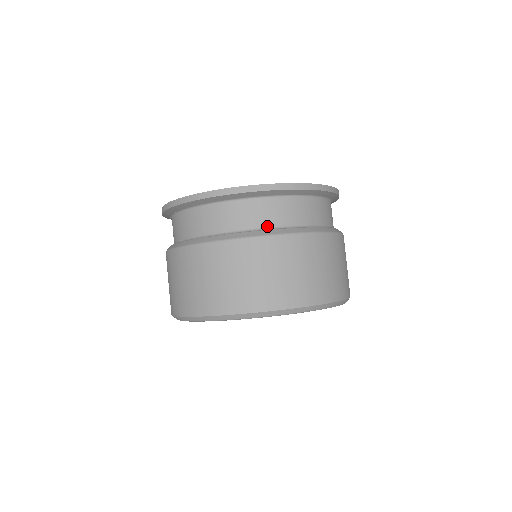
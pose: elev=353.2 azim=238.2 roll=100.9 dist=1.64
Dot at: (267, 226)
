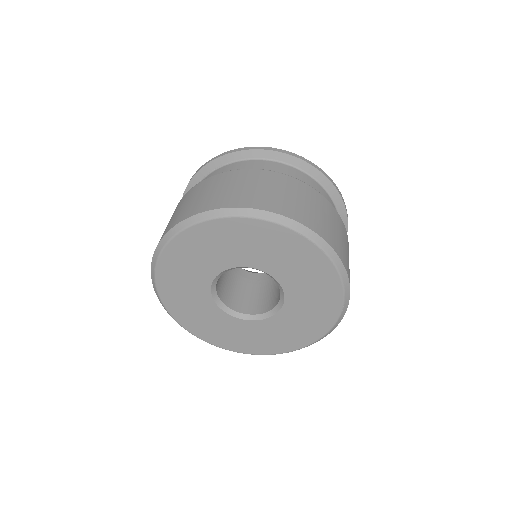
Dot at: occluded
